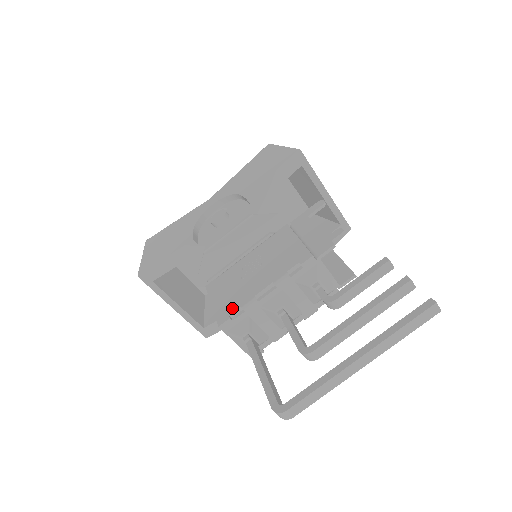
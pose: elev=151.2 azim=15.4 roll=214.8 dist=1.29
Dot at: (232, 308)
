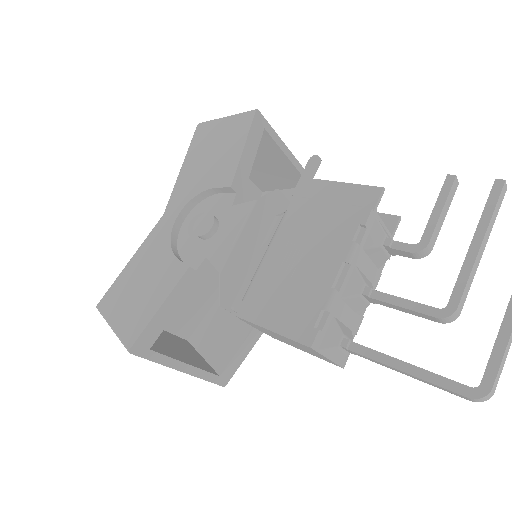
Dot at: (310, 317)
